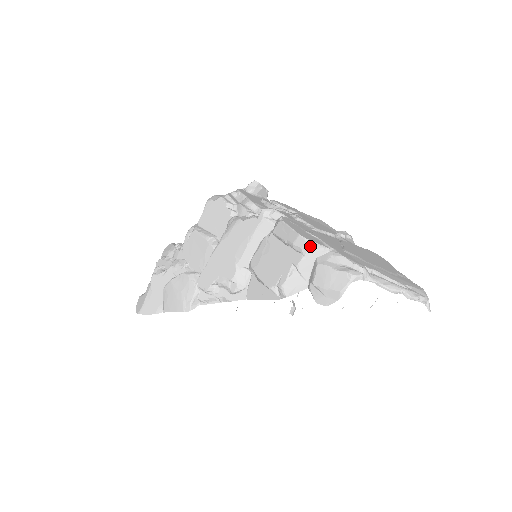
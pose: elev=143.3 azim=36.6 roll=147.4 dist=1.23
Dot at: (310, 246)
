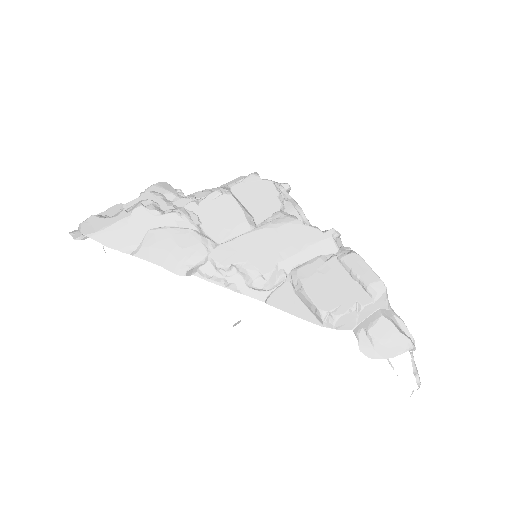
Dot at: (385, 296)
